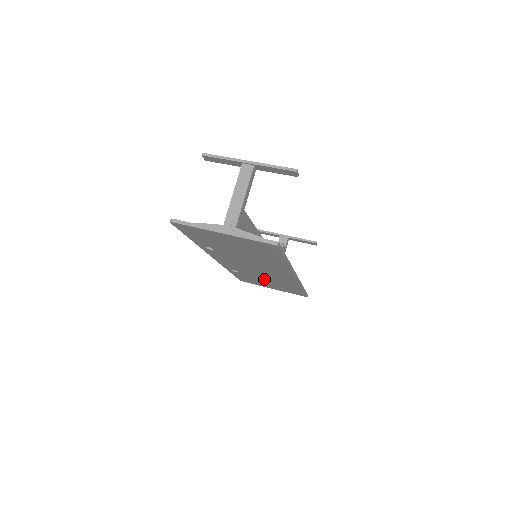
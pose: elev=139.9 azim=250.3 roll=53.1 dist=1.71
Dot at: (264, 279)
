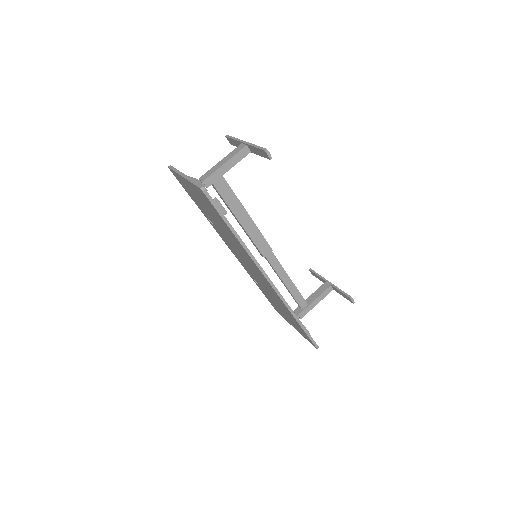
Dot at: occluded
